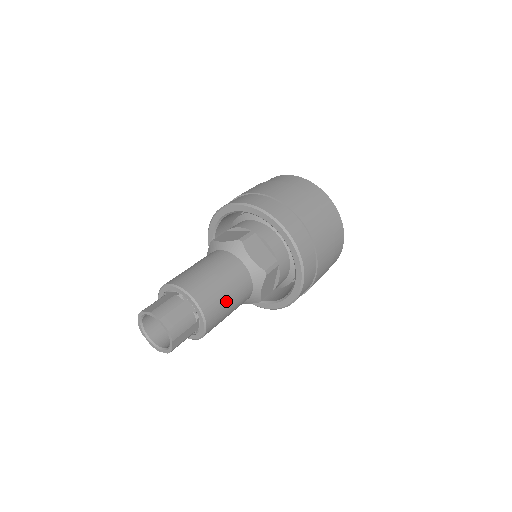
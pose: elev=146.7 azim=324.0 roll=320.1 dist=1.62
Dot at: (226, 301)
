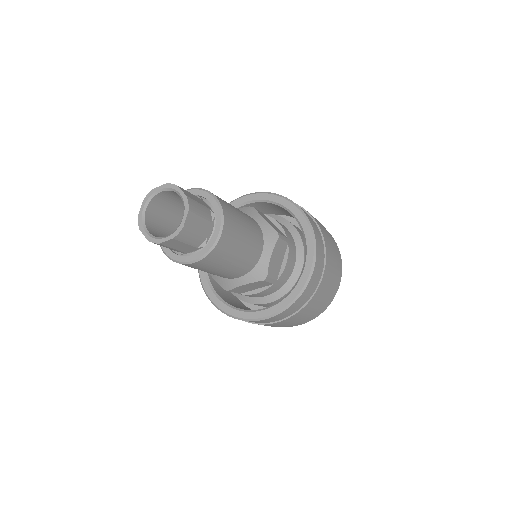
Dot at: (242, 227)
